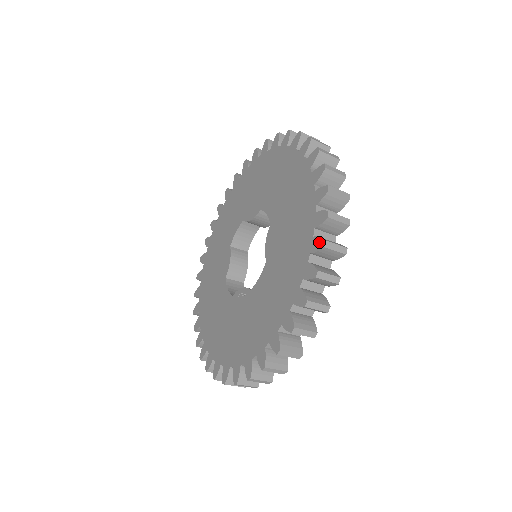
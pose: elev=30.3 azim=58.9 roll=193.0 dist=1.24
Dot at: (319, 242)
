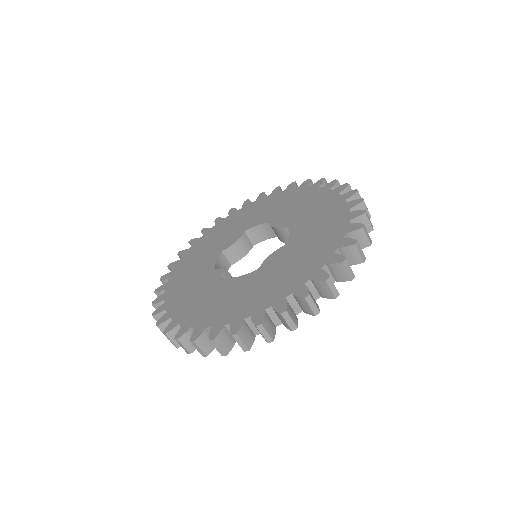
Dot at: (305, 292)
